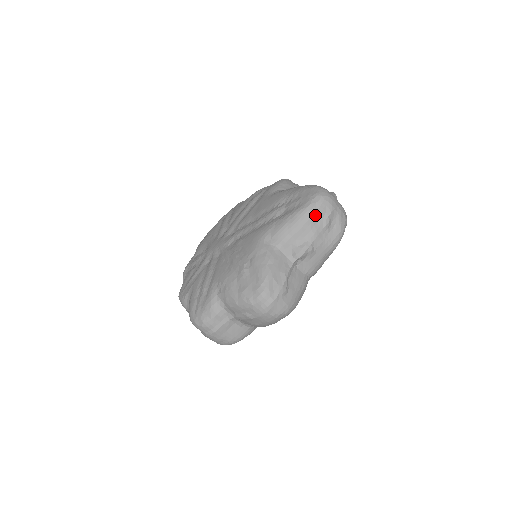
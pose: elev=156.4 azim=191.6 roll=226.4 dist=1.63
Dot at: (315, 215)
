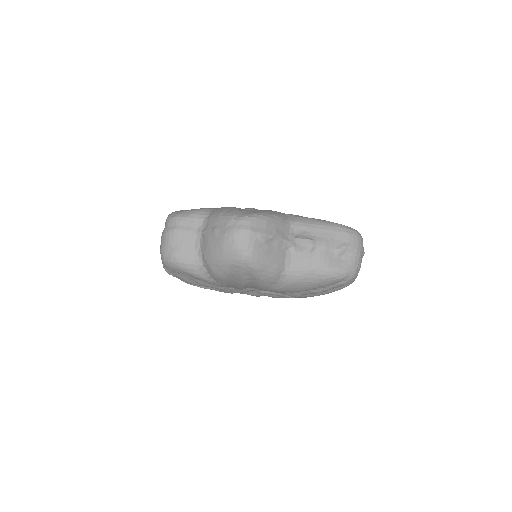
Dot at: (340, 233)
